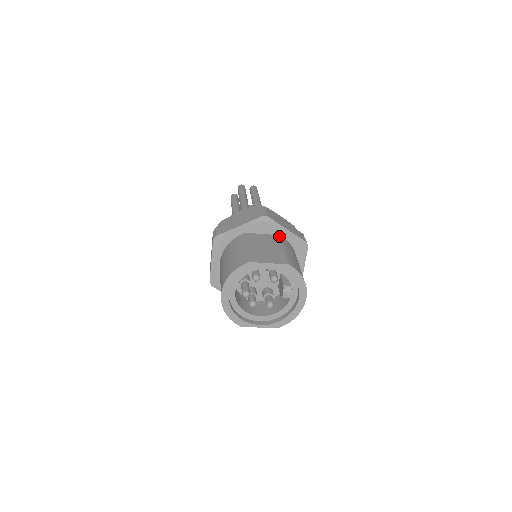
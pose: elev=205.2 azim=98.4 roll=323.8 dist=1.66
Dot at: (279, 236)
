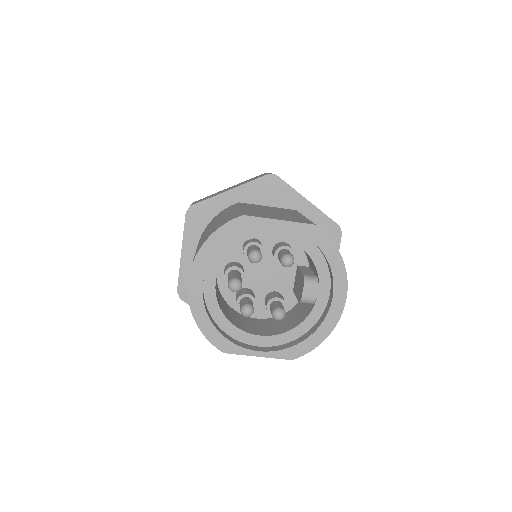
Dot at: (295, 210)
